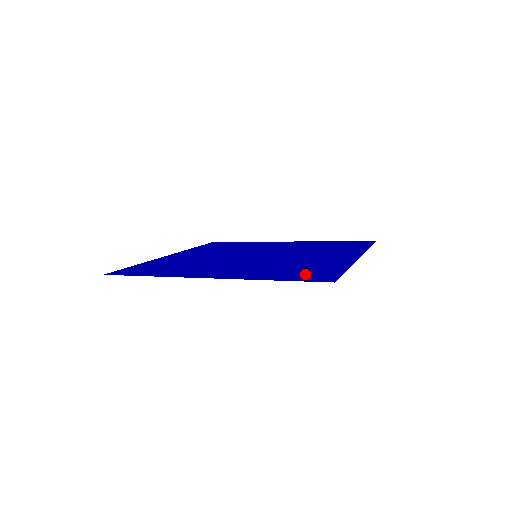
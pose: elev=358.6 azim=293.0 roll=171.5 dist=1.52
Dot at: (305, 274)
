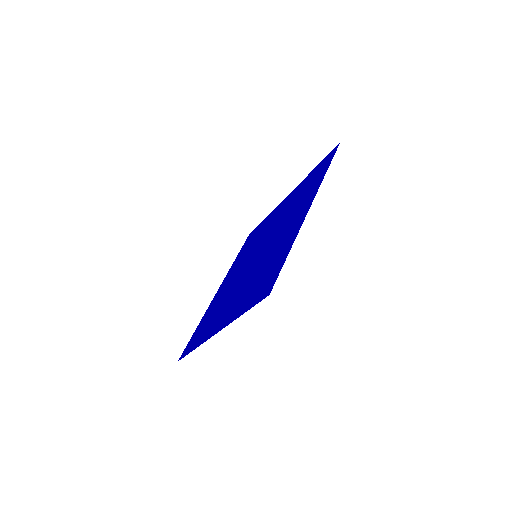
Dot at: (262, 286)
